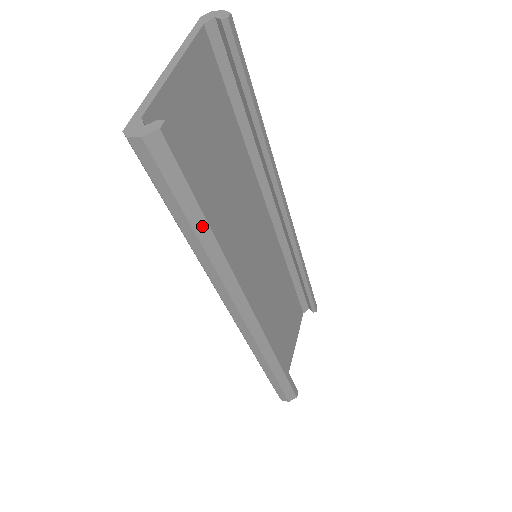
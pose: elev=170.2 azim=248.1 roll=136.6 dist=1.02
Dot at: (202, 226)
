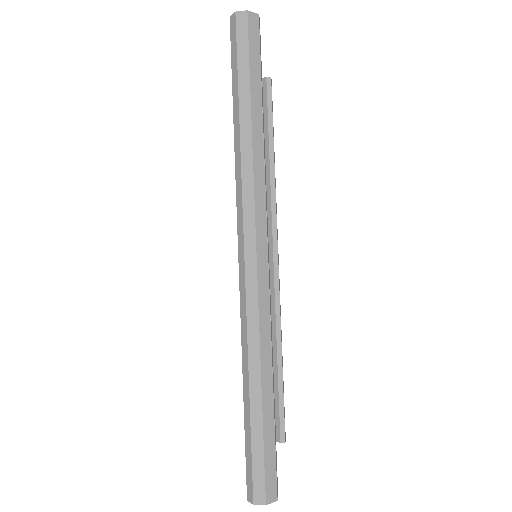
Dot at: (257, 105)
